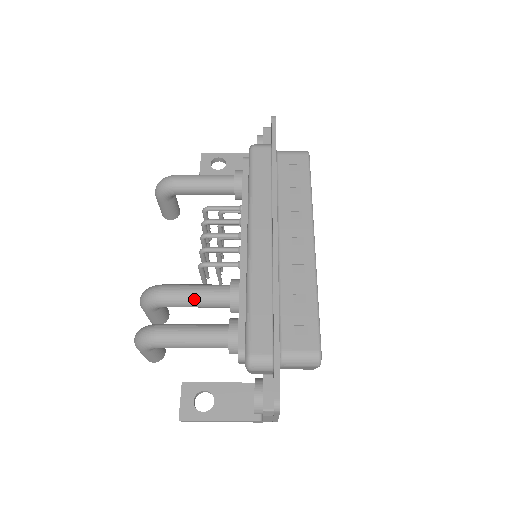
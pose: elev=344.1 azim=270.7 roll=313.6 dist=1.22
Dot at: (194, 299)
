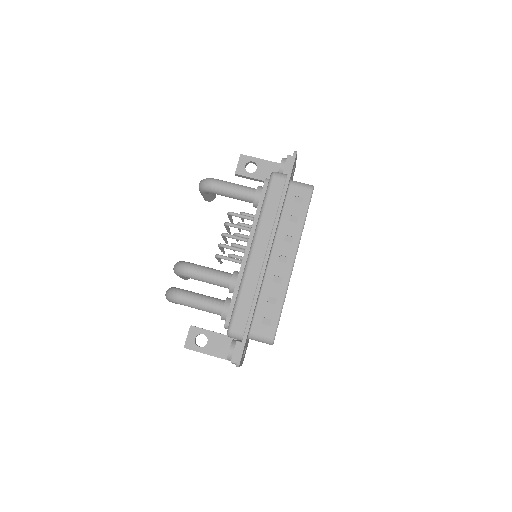
Dot at: (207, 279)
